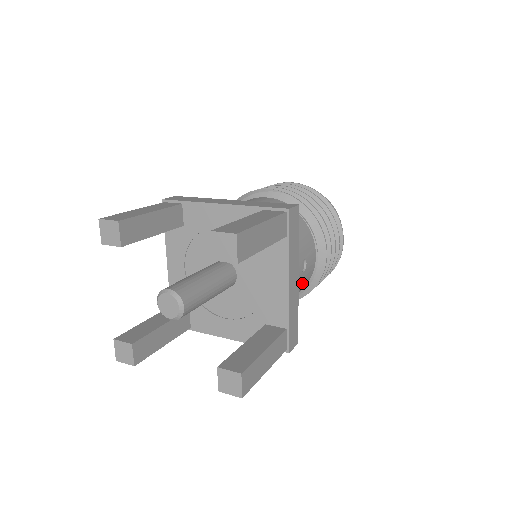
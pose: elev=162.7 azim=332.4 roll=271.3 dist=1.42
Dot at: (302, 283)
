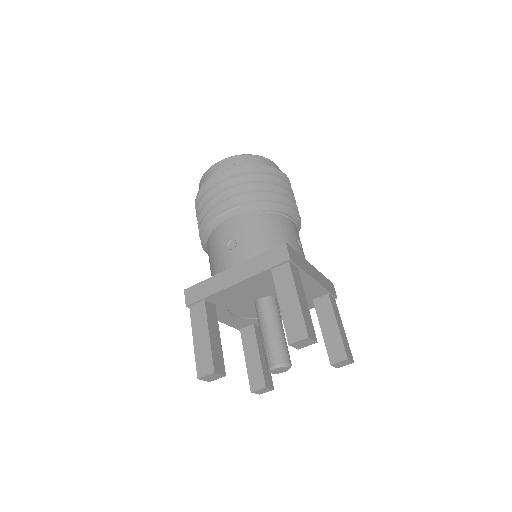
Dot at: occluded
